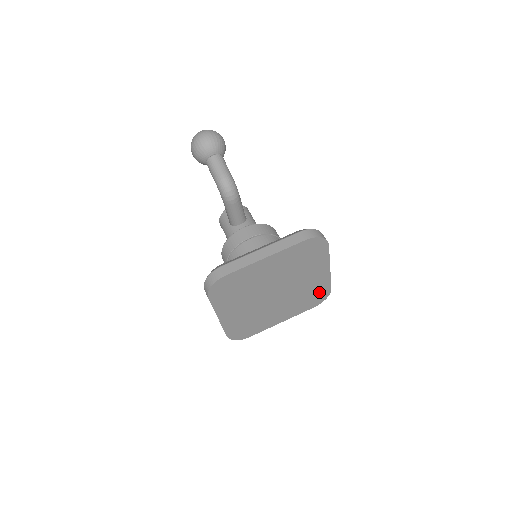
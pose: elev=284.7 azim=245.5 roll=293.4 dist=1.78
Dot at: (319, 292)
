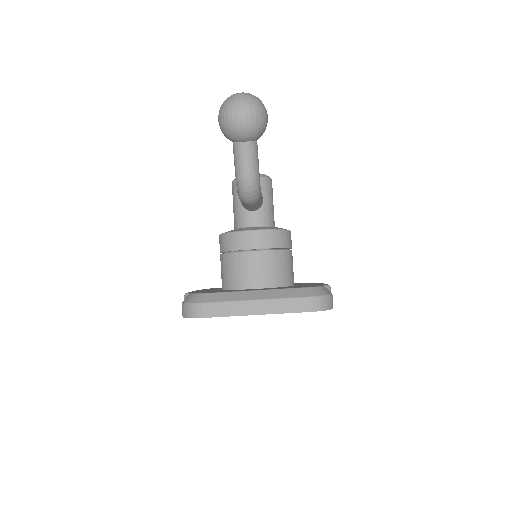
Dot at: occluded
